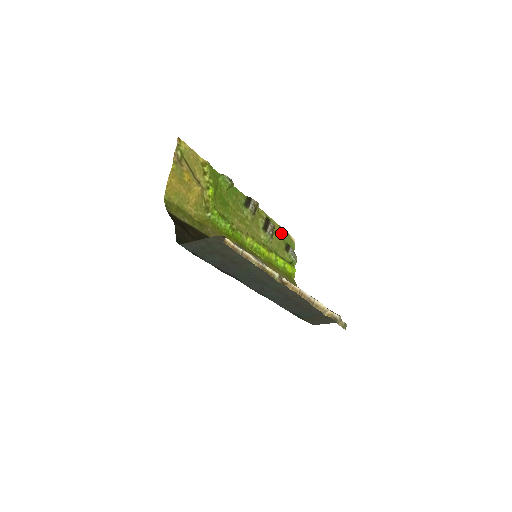
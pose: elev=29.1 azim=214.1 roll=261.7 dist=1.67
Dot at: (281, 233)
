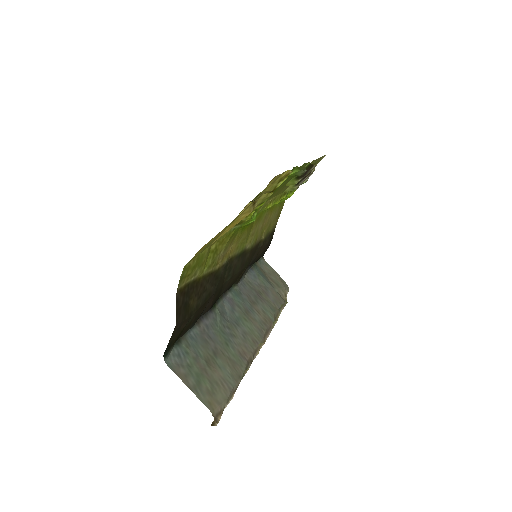
Dot at: (316, 162)
